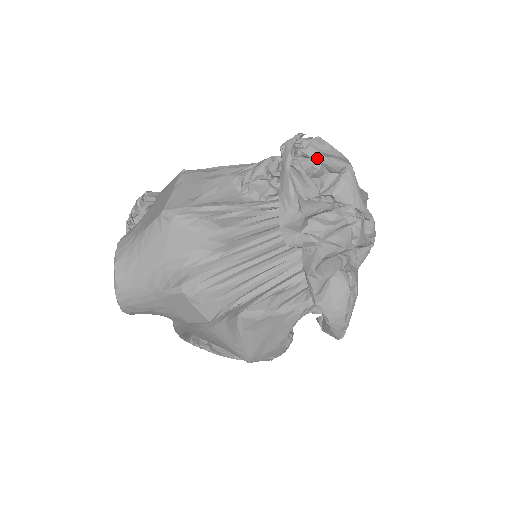
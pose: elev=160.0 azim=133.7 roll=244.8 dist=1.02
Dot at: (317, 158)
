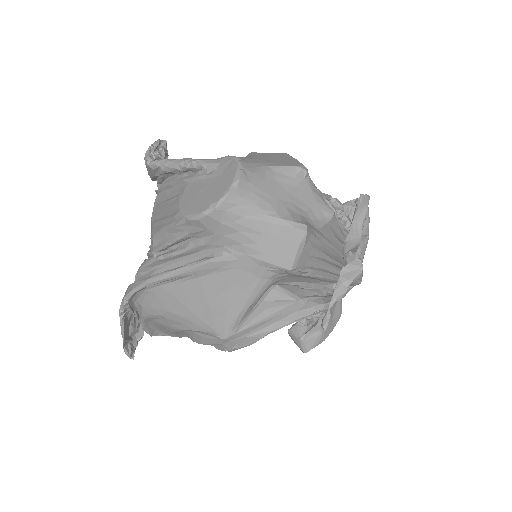
Dot at: (368, 217)
